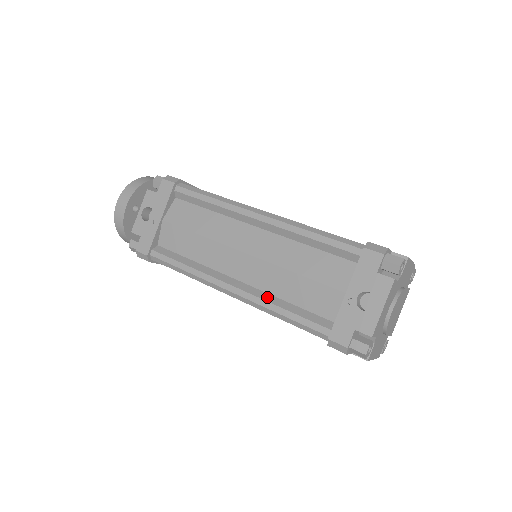
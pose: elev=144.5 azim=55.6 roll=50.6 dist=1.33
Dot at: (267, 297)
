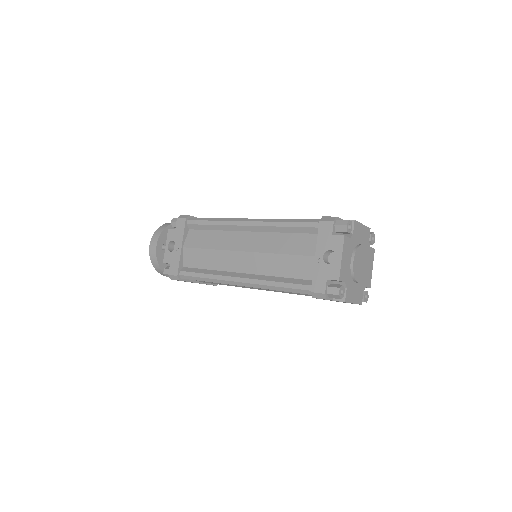
Dot at: (265, 278)
